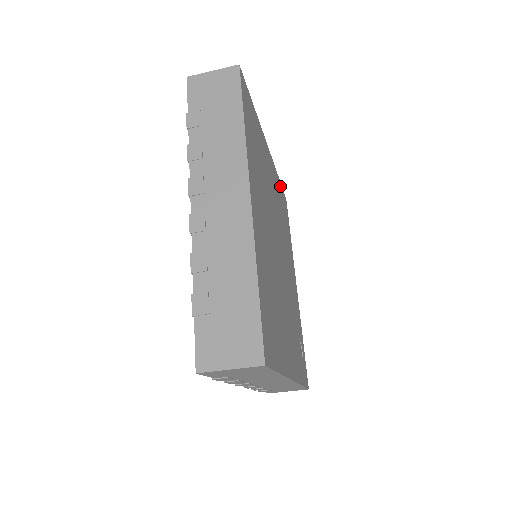
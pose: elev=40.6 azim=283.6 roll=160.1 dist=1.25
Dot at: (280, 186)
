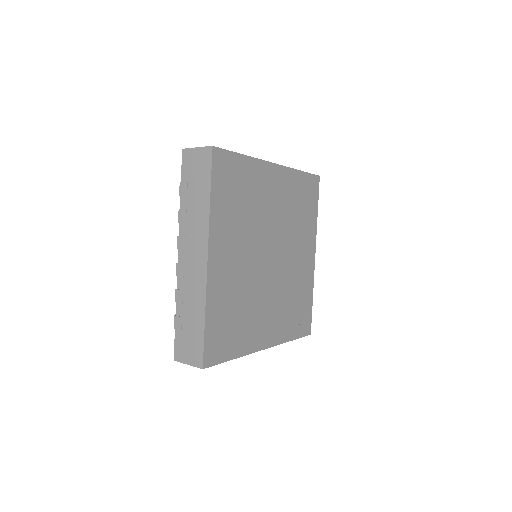
Dot at: (302, 177)
